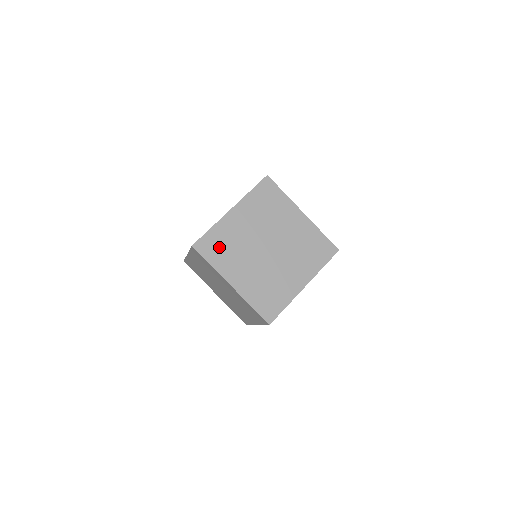
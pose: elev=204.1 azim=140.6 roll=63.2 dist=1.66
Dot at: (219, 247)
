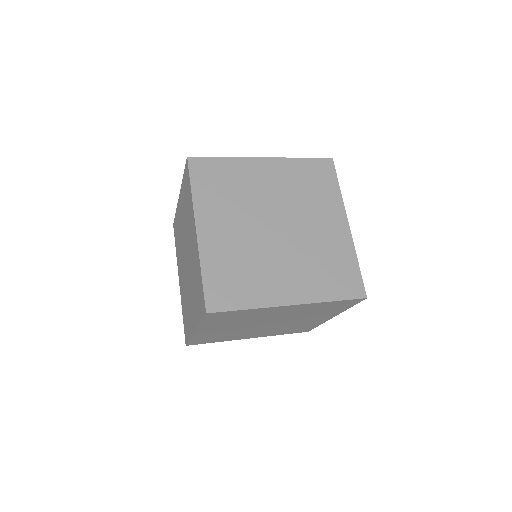
Dot at: (218, 181)
